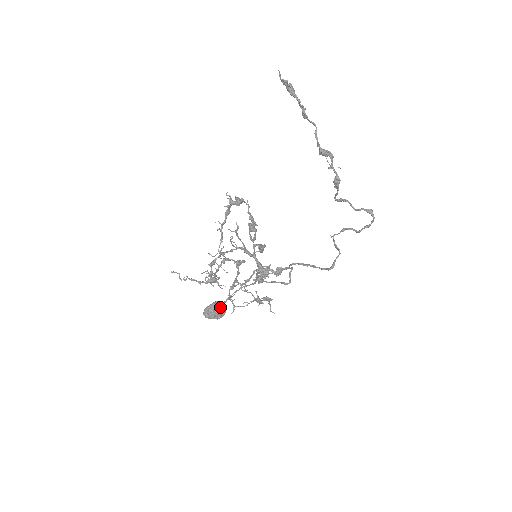
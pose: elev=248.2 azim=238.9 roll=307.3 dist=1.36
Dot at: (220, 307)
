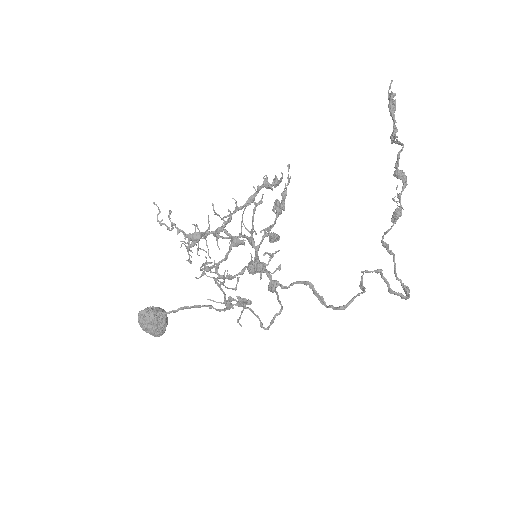
Dot at: (164, 317)
